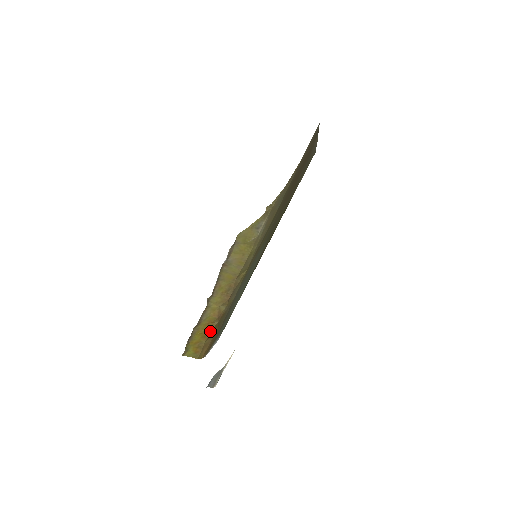
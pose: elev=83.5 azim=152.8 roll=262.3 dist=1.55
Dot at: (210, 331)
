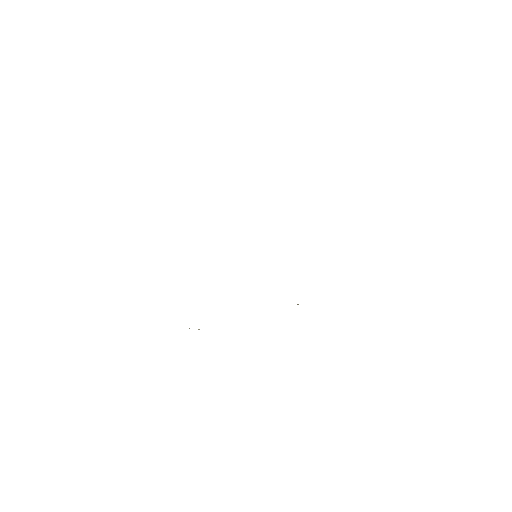
Dot at: occluded
